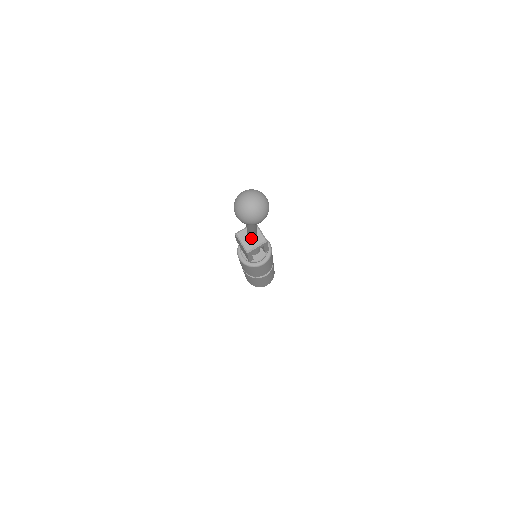
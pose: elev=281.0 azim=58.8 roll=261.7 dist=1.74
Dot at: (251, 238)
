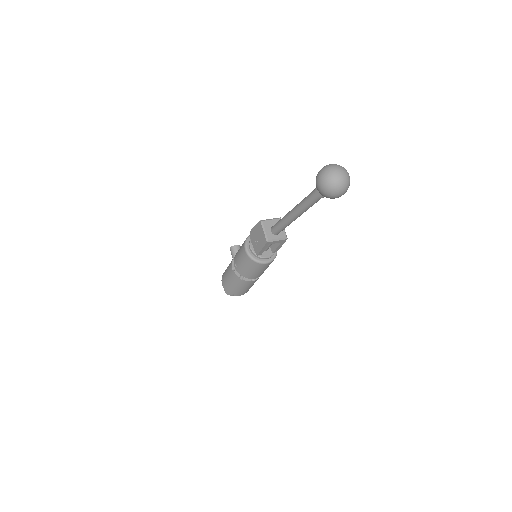
Dot at: (282, 226)
